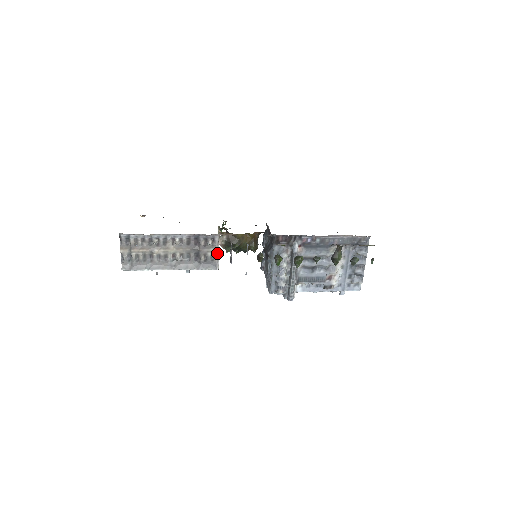
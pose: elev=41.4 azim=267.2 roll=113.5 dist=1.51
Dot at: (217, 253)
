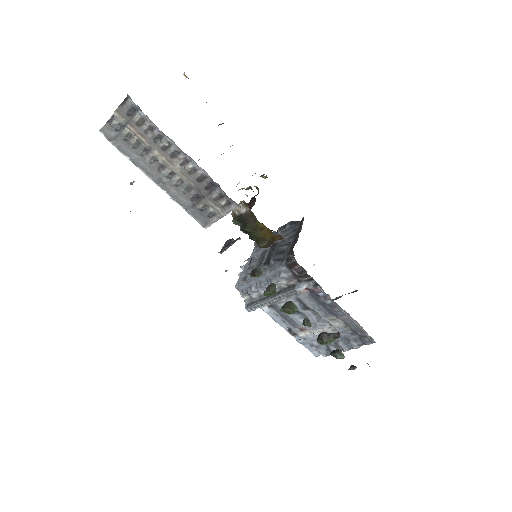
Dot at: (220, 216)
